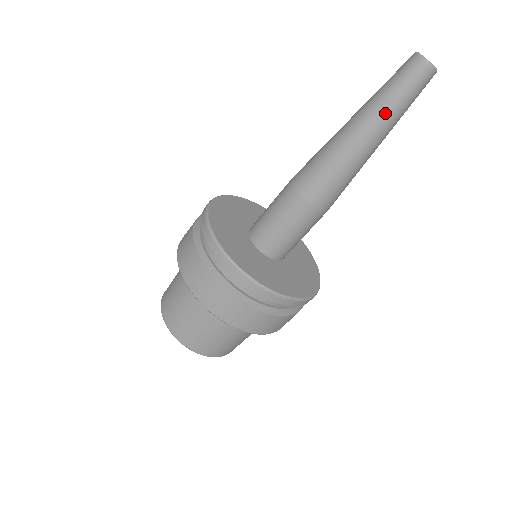
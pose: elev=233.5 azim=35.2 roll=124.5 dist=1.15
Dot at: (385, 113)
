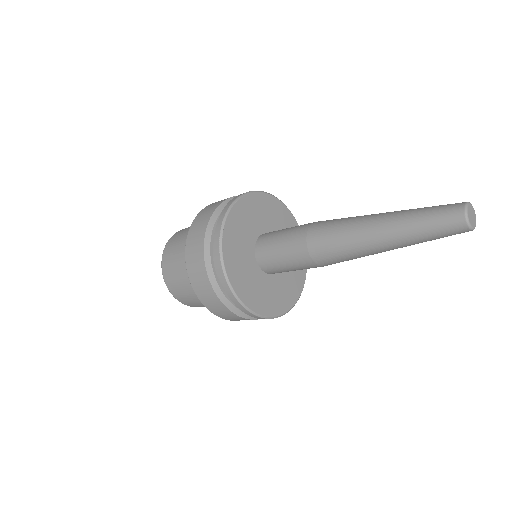
Dot at: occluded
